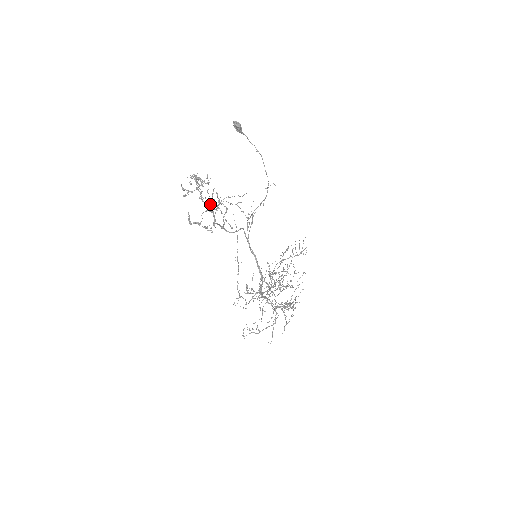
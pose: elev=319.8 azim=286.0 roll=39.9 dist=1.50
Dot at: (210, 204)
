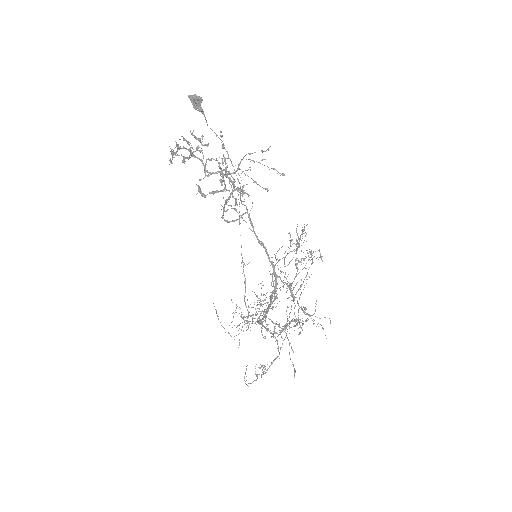
Dot at: (226, 166)
